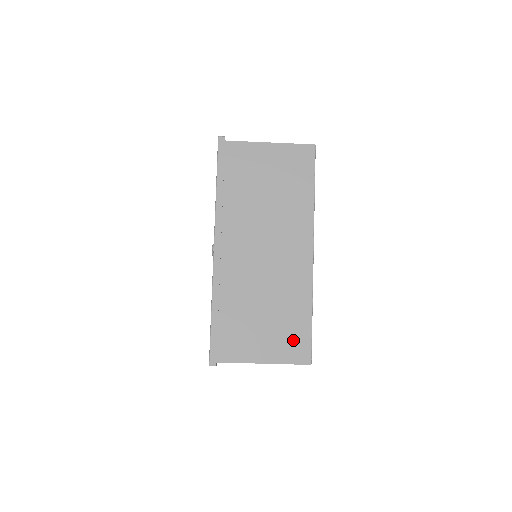
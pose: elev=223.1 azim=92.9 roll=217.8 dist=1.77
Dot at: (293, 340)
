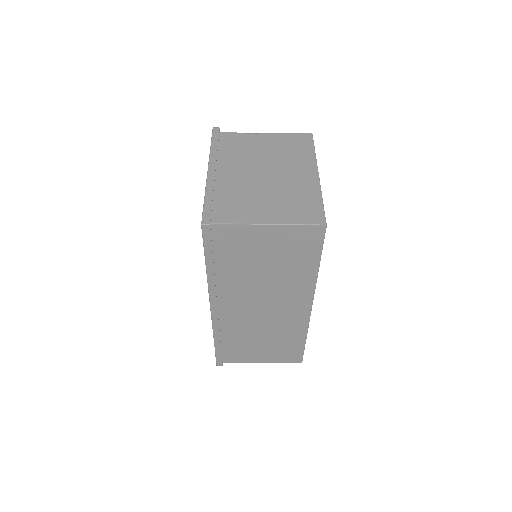
Dot at: (287, 353)
